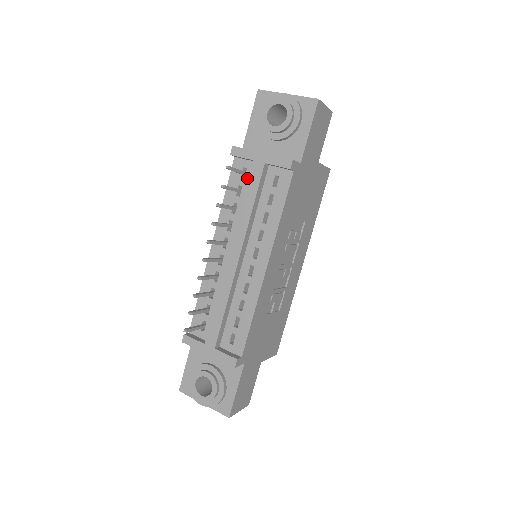
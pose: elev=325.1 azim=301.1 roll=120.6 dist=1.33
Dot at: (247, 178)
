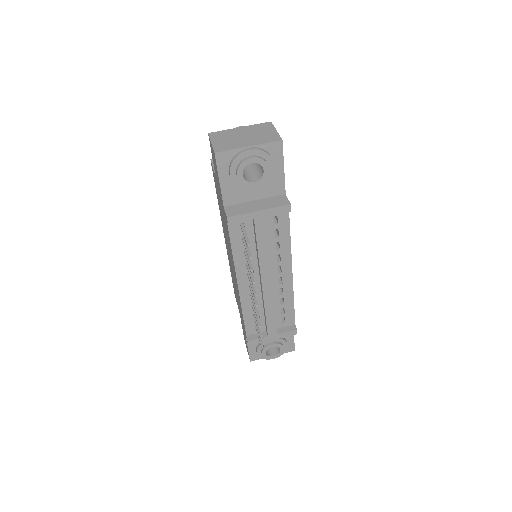
Dot at: (247, 229)
